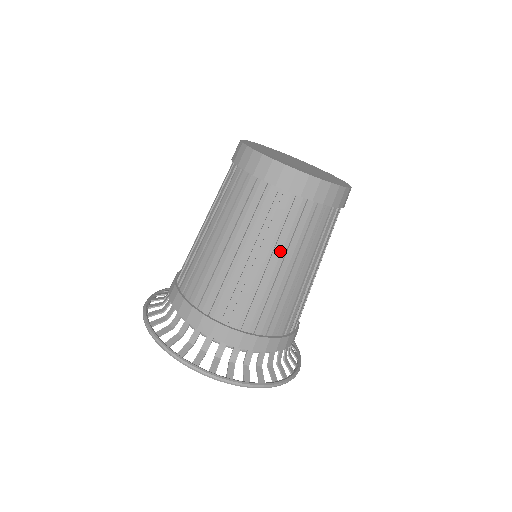
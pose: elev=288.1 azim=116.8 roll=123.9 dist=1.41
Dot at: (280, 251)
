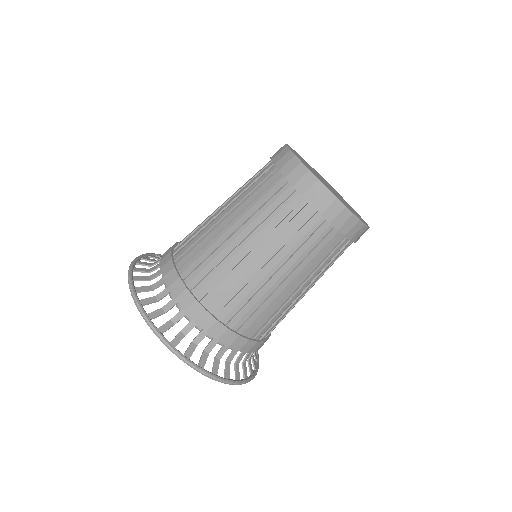
Dot at: (299, 271)
